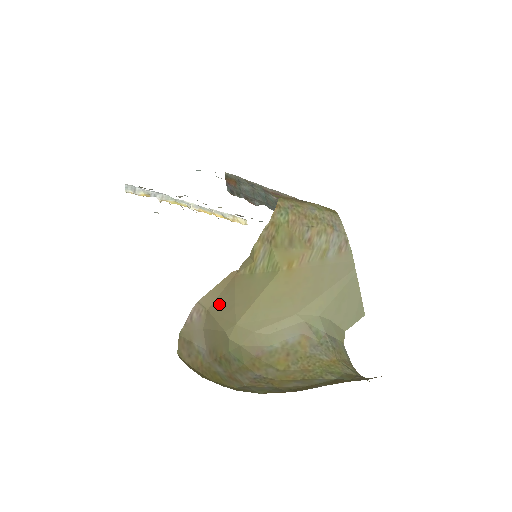
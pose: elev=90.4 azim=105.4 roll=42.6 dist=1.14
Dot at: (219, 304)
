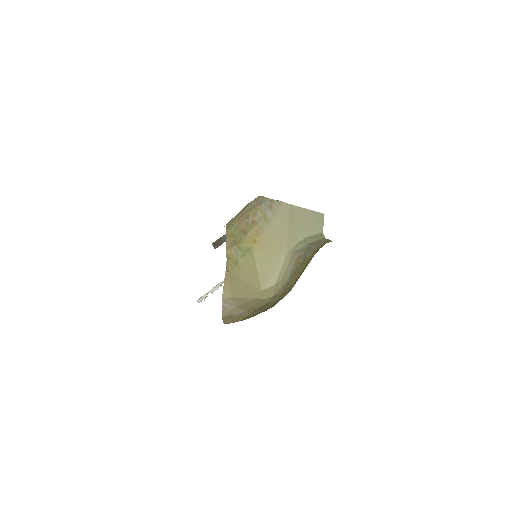
Dot at: (236, 291)
